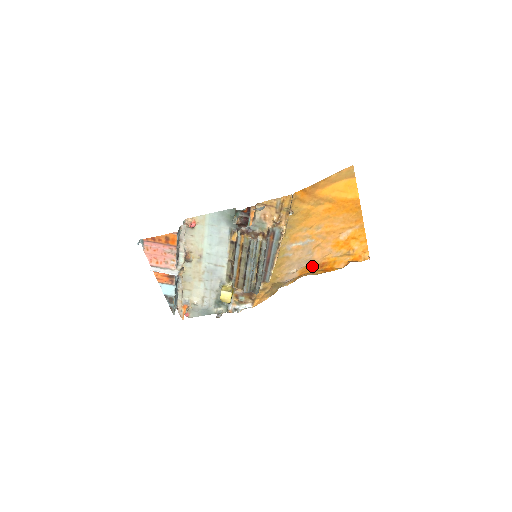
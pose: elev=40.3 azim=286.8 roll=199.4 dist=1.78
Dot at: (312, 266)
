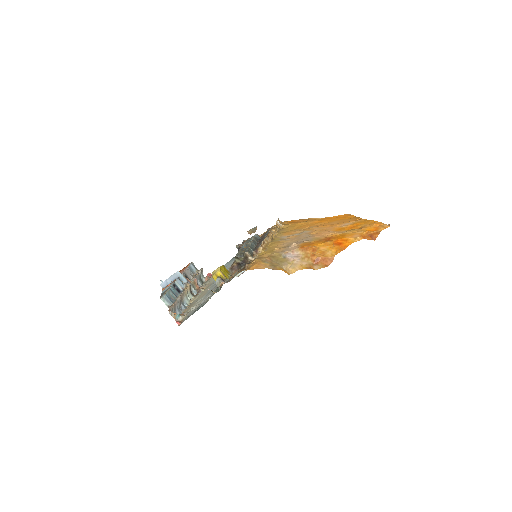
Dot at: (316, 242)
